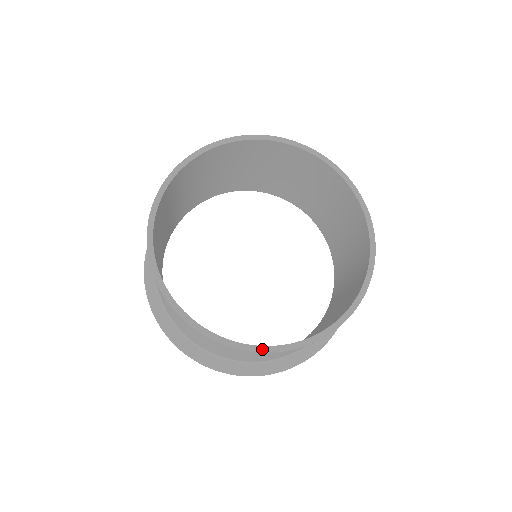
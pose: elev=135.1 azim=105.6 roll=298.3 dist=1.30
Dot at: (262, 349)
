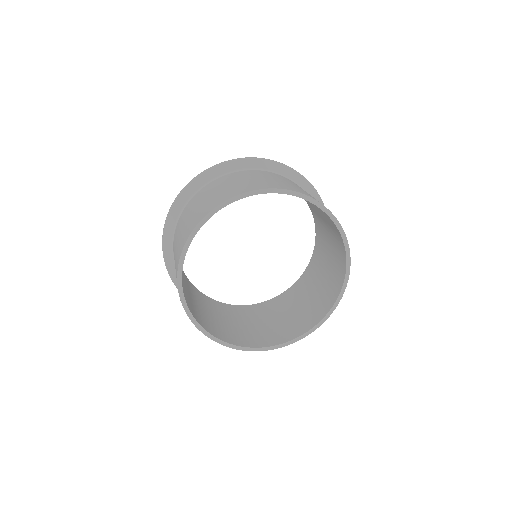
Dot at: (290, 343)
